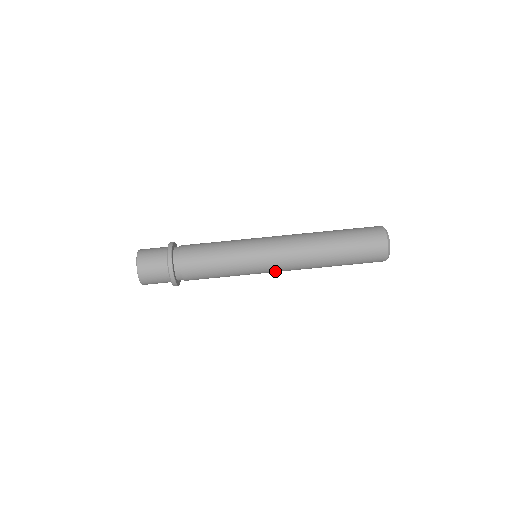
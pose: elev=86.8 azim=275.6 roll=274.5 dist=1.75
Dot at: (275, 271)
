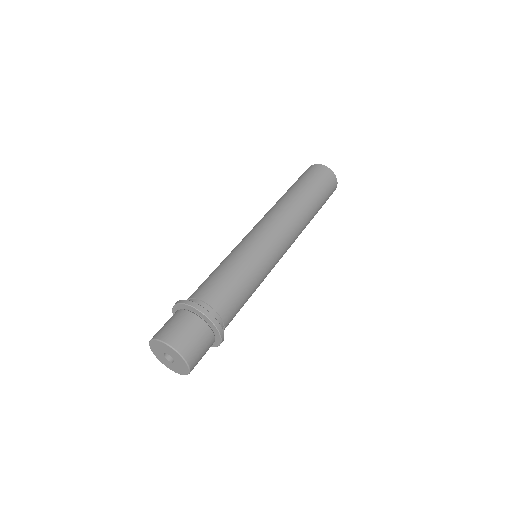
Dot at: (277, 237)
